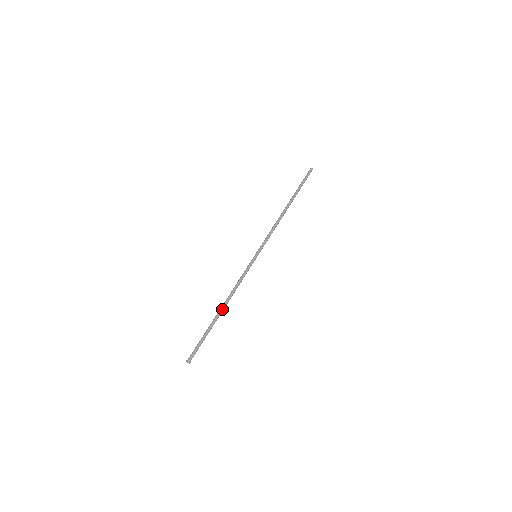
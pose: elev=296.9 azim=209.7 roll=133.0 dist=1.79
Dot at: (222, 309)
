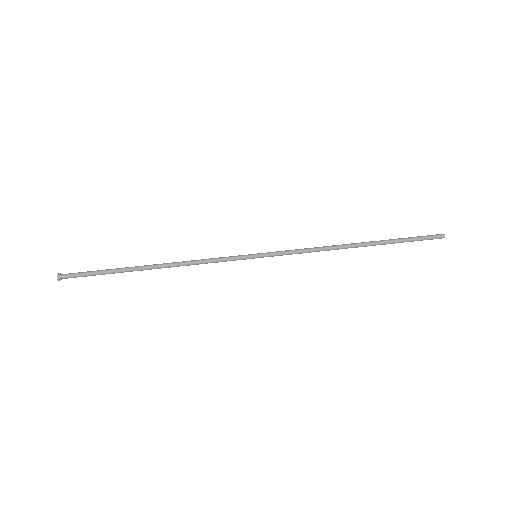
Dot at: (153, 265)
